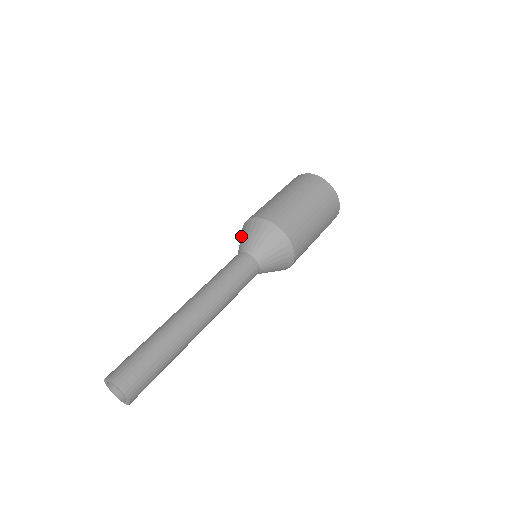
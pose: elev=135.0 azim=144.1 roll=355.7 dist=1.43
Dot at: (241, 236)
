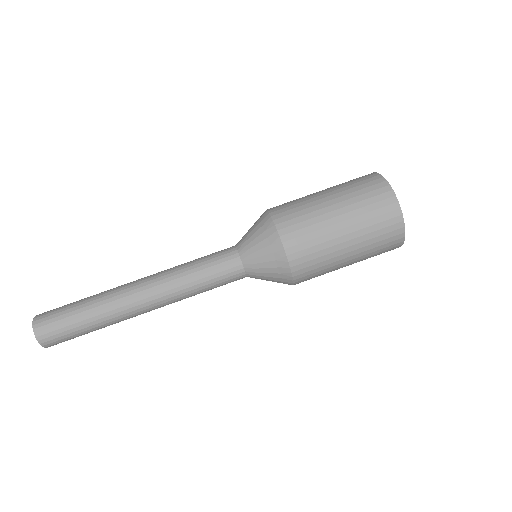
Dot at: occluded
